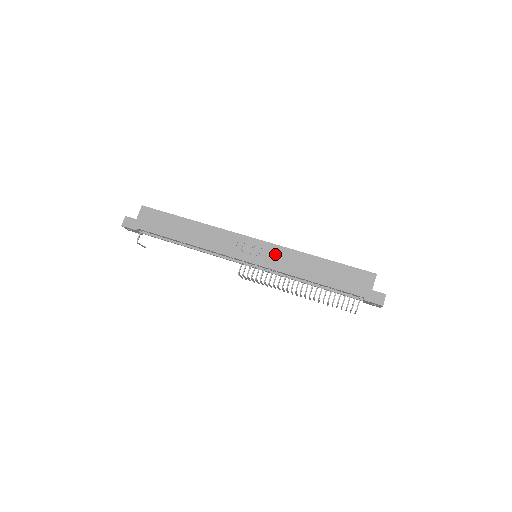
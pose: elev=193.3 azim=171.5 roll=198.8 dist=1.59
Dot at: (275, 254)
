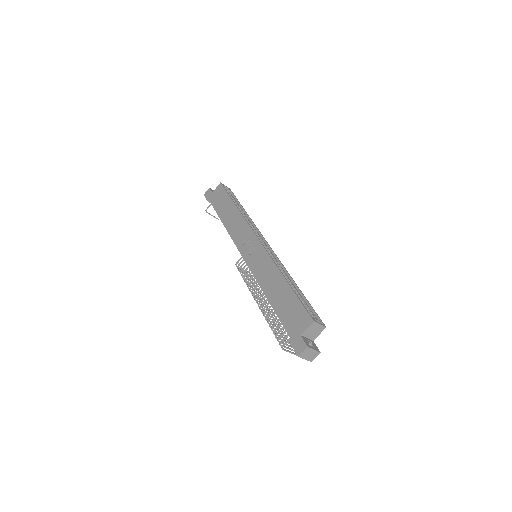
Dot at: (261, 259)
